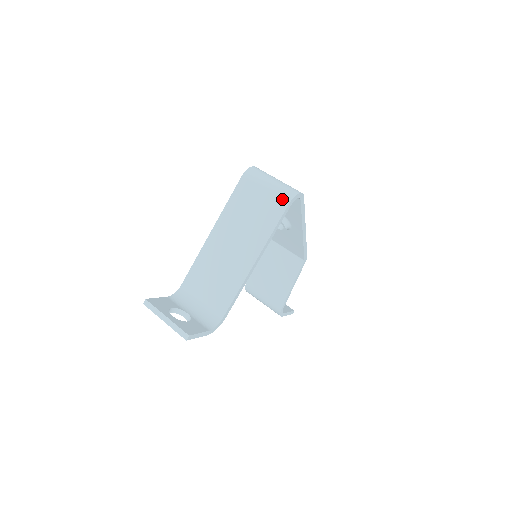
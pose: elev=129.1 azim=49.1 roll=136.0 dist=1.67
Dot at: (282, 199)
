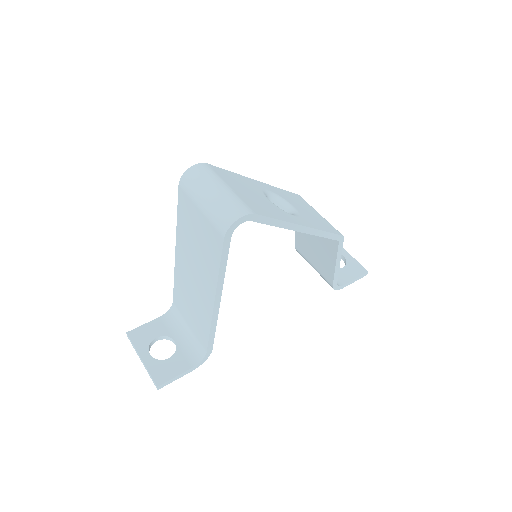
Dot at: (216, 230)
